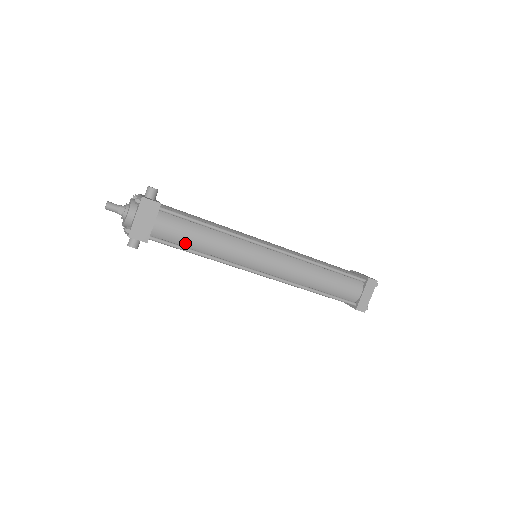
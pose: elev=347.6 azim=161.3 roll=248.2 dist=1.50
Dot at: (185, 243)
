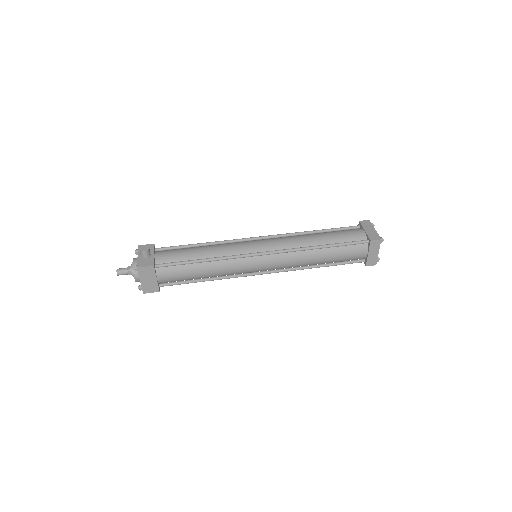
Dot at: (189, 279)
